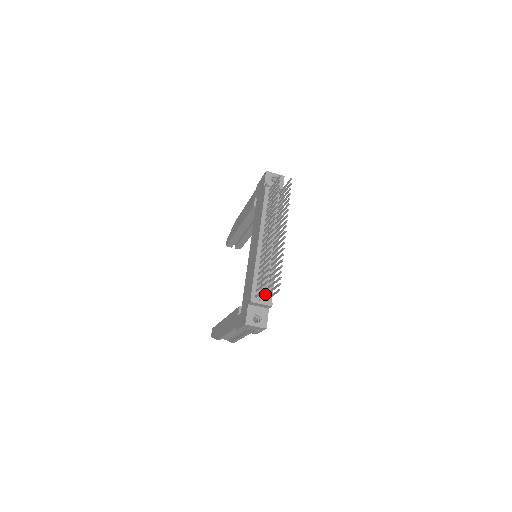
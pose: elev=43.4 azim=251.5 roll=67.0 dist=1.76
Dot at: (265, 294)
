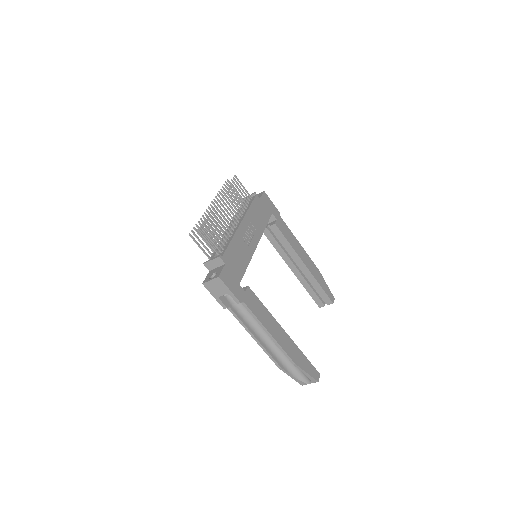
Dot at: (219, 254)
